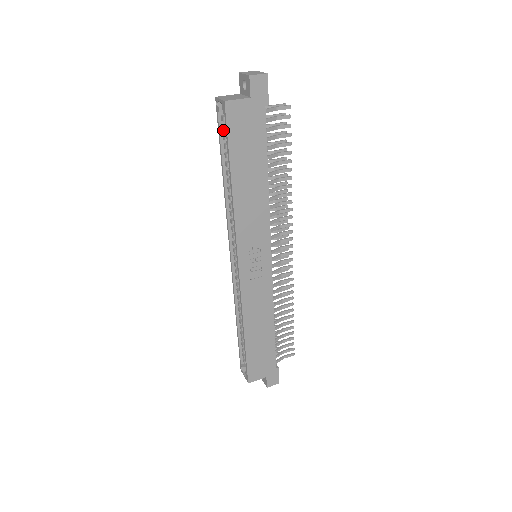
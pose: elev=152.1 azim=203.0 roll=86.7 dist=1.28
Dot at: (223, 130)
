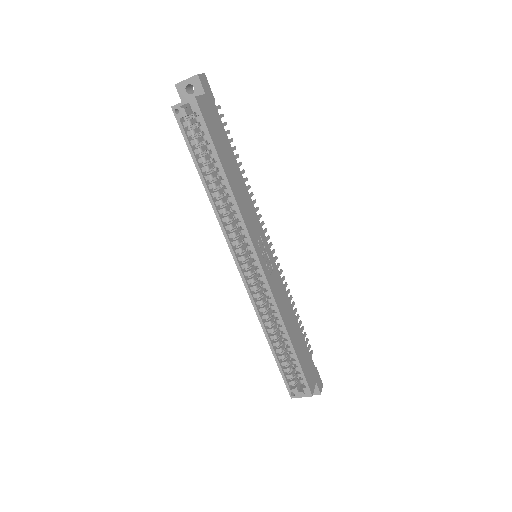
Dot at: occluded
